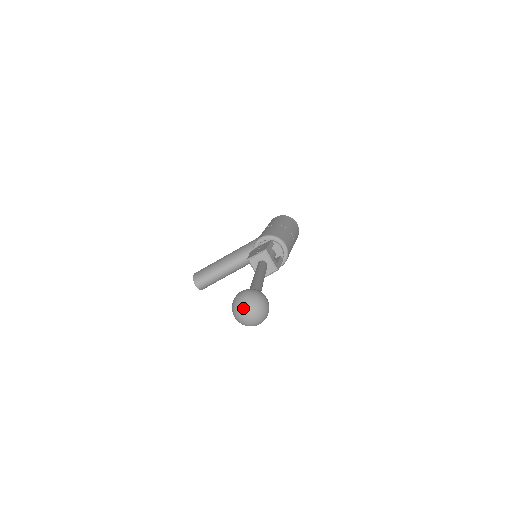
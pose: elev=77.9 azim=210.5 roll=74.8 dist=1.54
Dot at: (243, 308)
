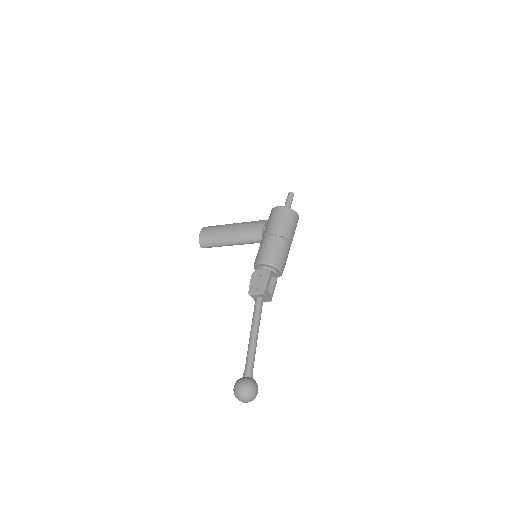
Dot at: (241, 400)
